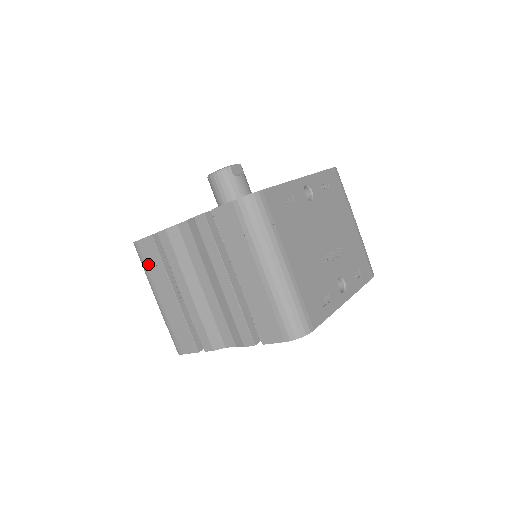
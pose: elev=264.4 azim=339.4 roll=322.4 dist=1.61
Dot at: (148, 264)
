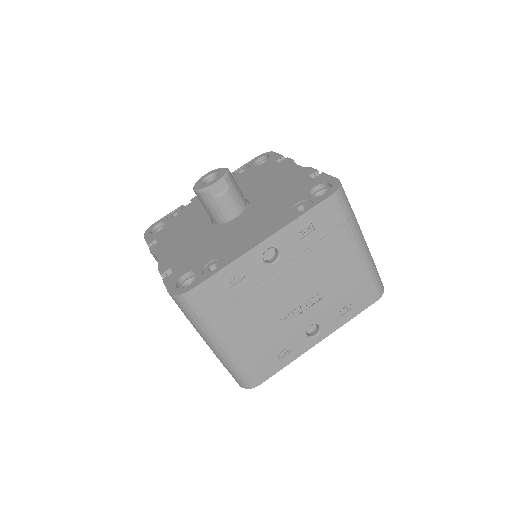
Dot at: occluded
